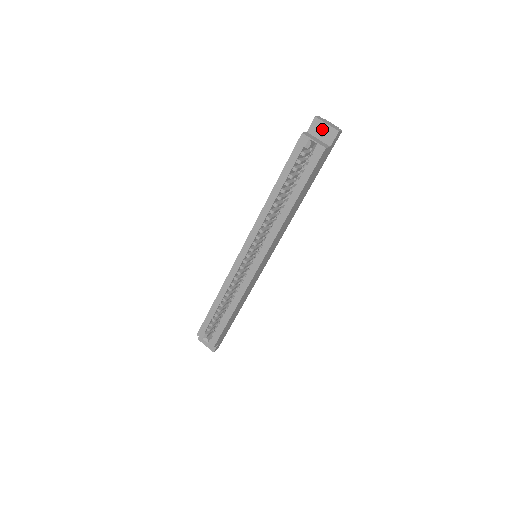
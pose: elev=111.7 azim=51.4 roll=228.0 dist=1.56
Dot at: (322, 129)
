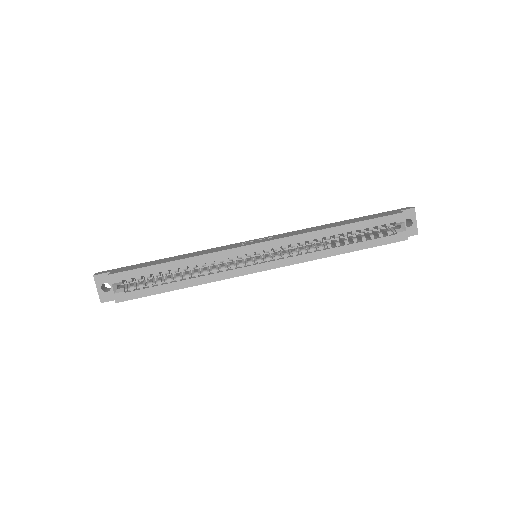
Dot at: occluded
